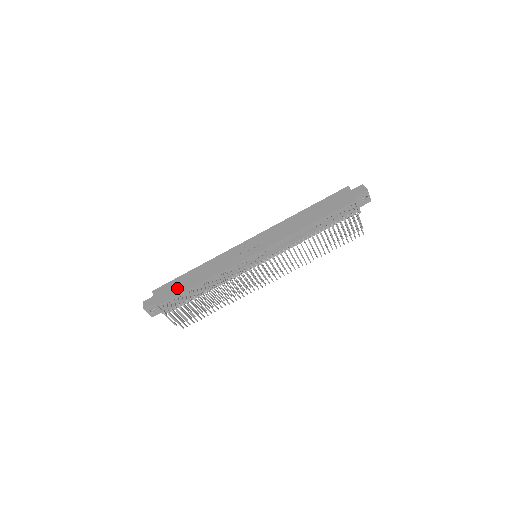
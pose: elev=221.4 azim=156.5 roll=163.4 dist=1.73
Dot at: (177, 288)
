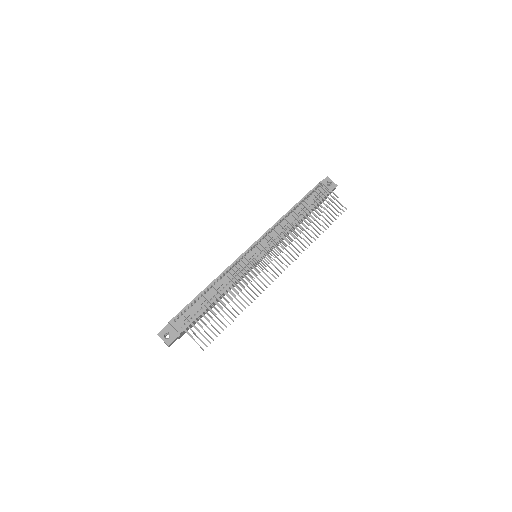
Dot at: occluded
